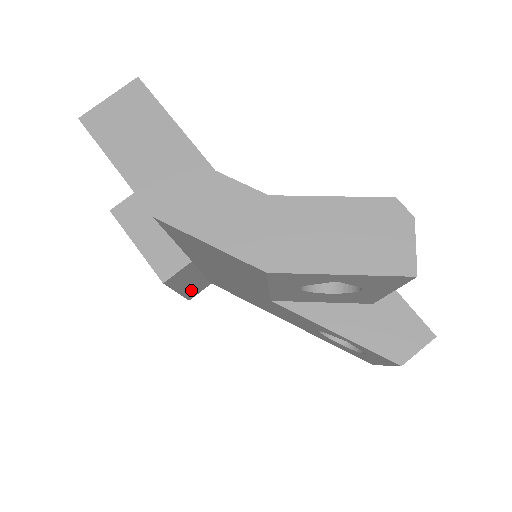
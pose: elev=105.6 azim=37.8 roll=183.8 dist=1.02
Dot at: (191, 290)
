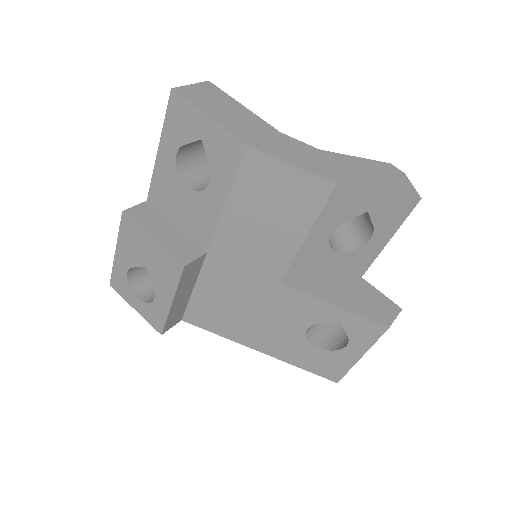
Dot at: (174, 313)
